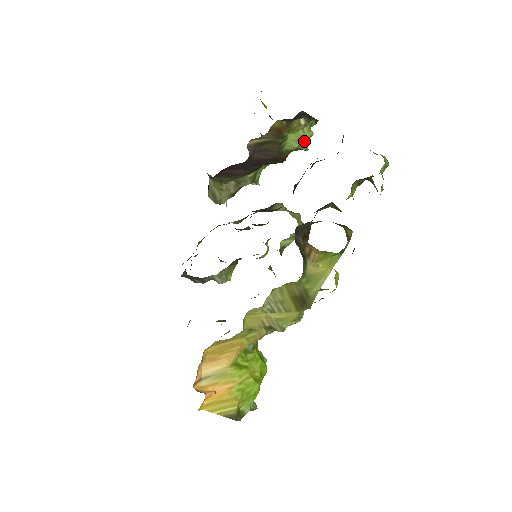
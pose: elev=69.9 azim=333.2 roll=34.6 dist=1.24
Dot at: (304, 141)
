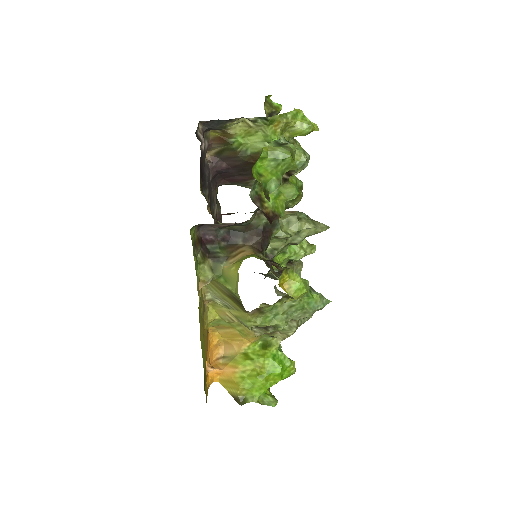
Dot at: (269, 140)
